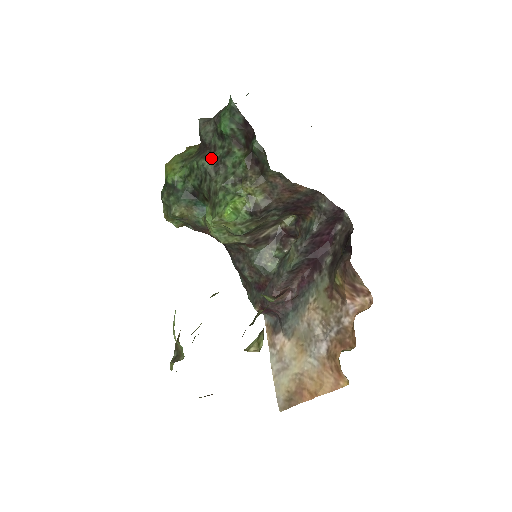
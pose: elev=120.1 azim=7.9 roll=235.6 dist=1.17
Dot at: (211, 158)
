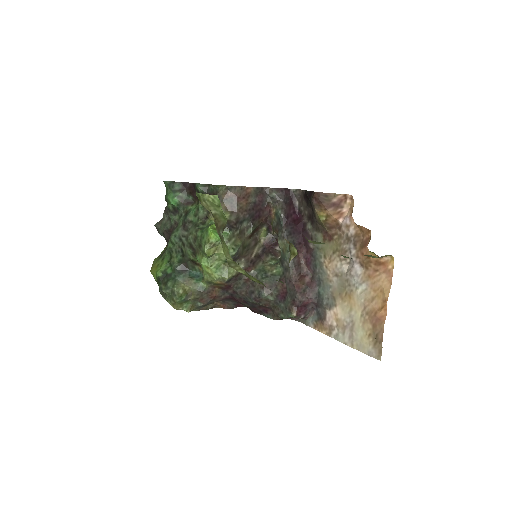
Dot at: (178, 228)
